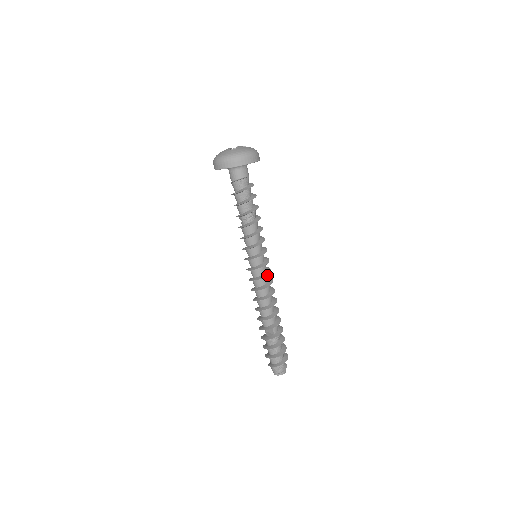
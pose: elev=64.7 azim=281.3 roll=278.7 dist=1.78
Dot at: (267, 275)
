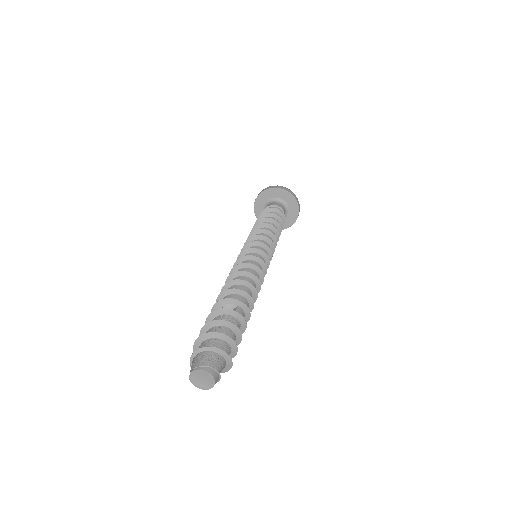
Dot at: (264, 262)
